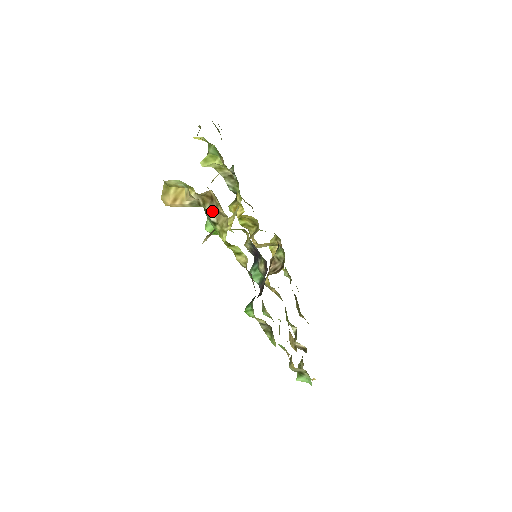
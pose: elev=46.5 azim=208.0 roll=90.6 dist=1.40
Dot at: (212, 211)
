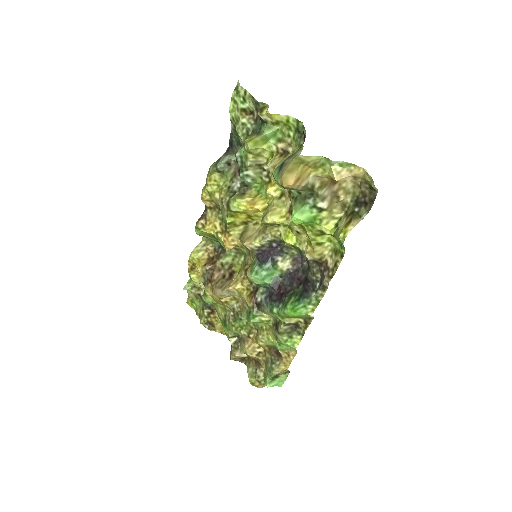
Dot at: (327, 196)
